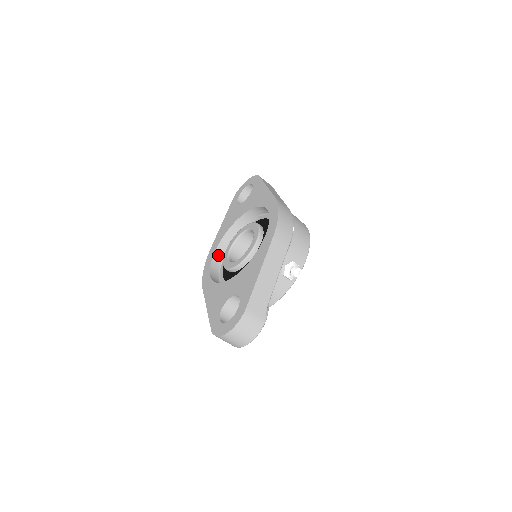
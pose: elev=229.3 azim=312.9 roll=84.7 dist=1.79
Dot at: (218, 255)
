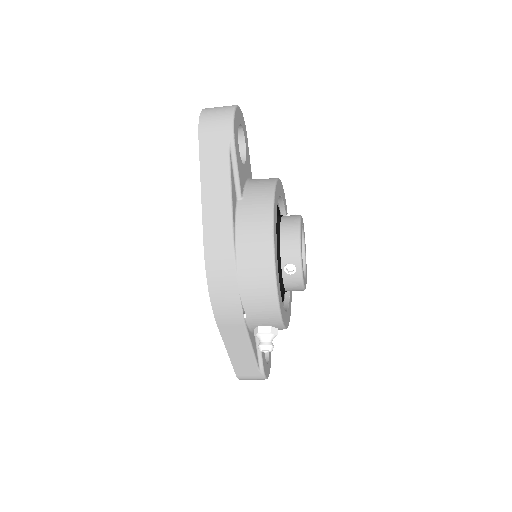
Dot at: occluded
